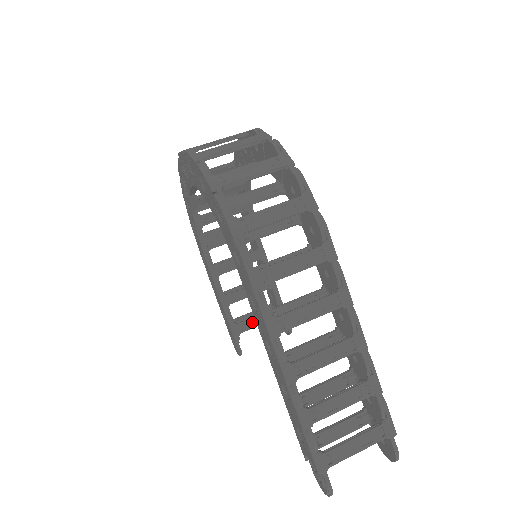
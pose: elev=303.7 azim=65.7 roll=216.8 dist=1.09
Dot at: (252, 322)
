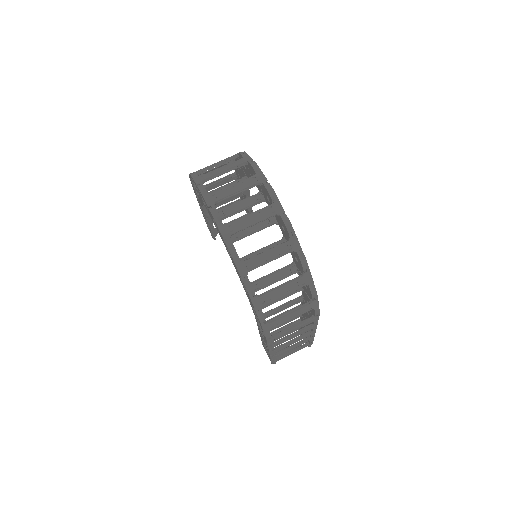
Dot at: occluded
